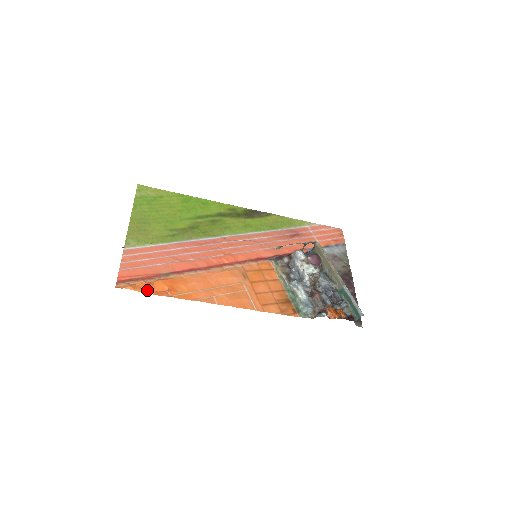
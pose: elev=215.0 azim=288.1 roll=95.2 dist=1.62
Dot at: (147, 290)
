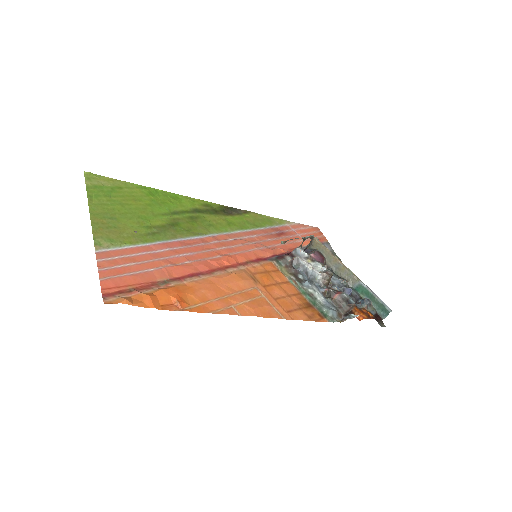
Dot at: (150, 304)
